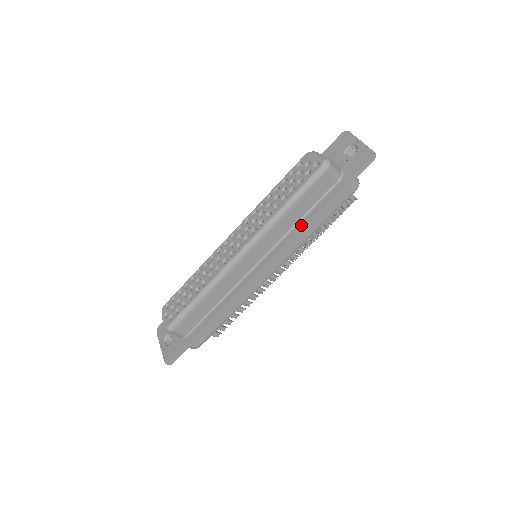
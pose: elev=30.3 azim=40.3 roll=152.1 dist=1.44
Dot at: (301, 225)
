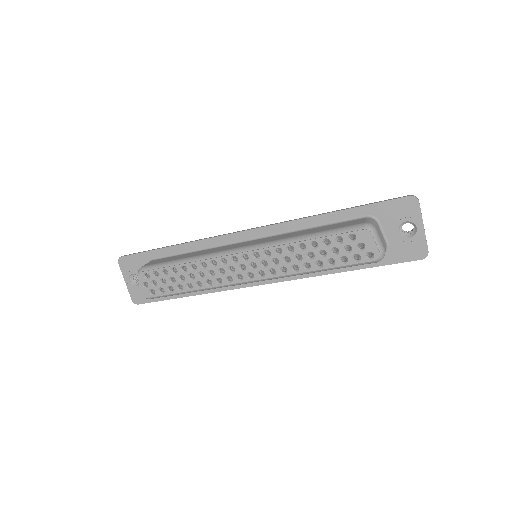
Dot at: occluded
